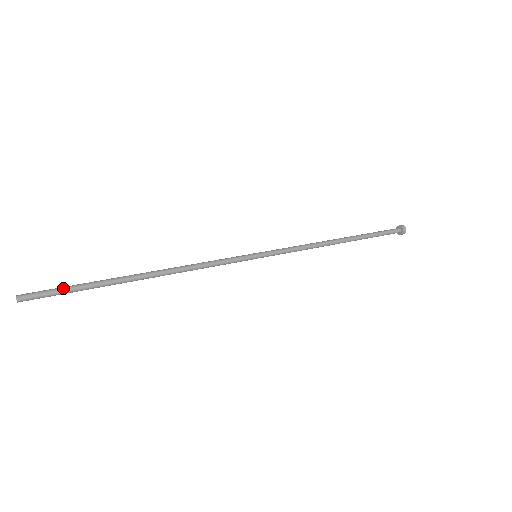
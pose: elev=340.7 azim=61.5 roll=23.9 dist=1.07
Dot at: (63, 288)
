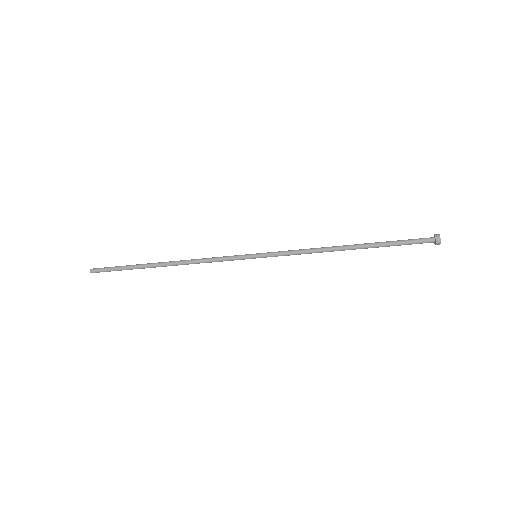
Dot at: (116, 266)
